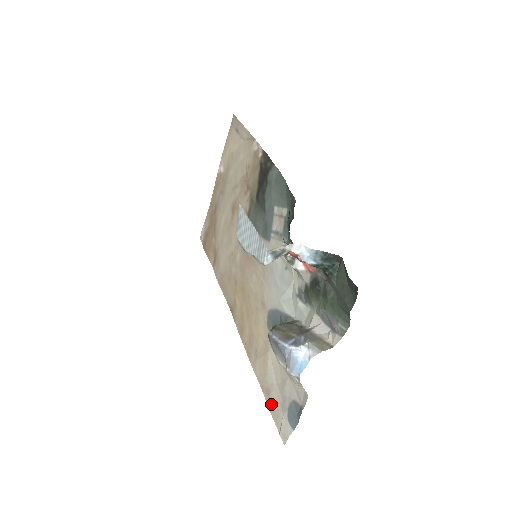
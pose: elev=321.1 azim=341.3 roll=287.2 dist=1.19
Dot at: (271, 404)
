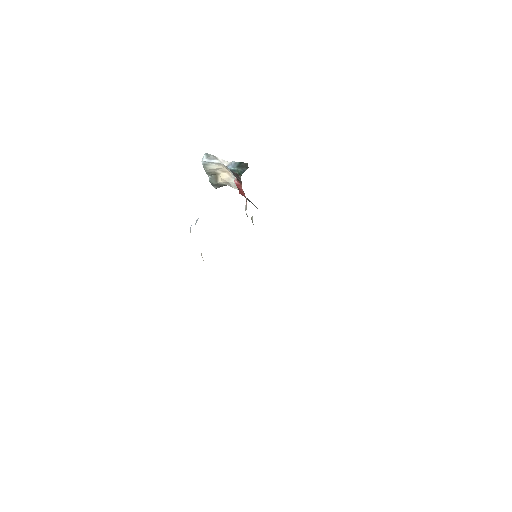
Dot at: occluded
